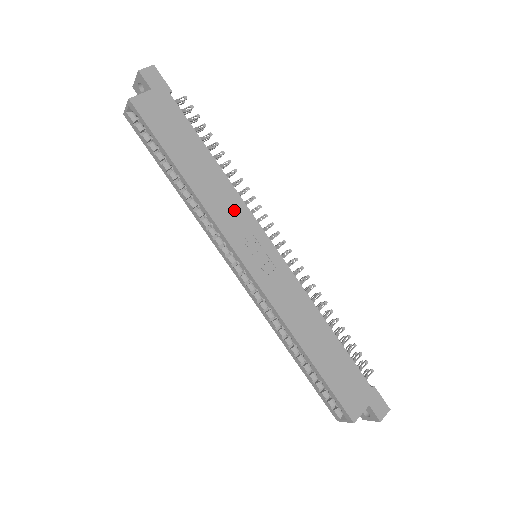
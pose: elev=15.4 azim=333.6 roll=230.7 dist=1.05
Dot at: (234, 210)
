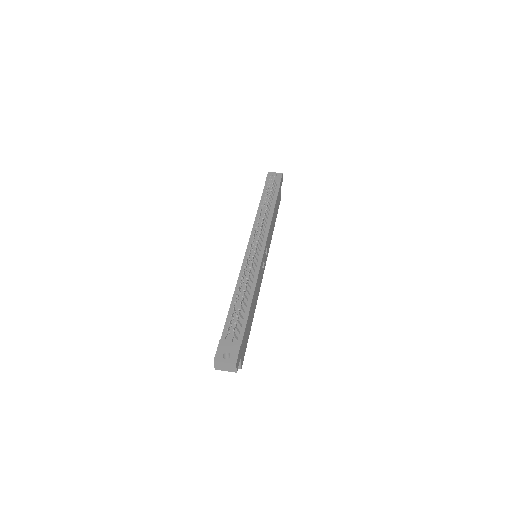
Dot at: (259, 279)
